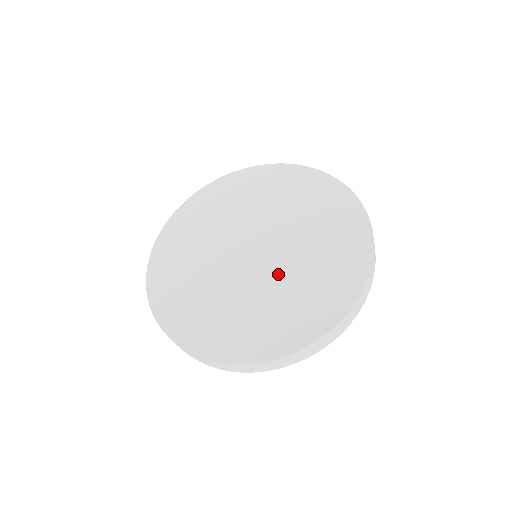
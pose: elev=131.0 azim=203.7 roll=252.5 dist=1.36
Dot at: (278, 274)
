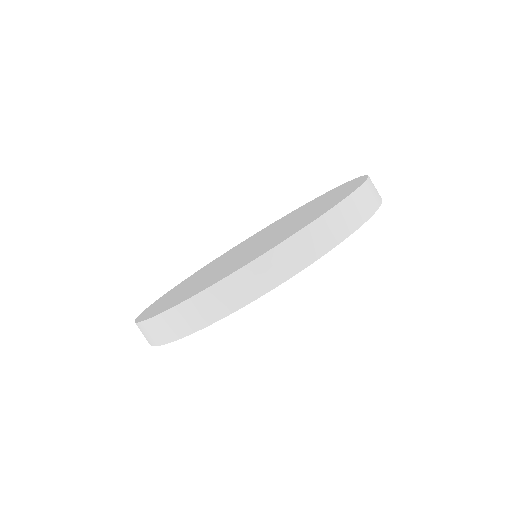
Dot at: (231, 261)
